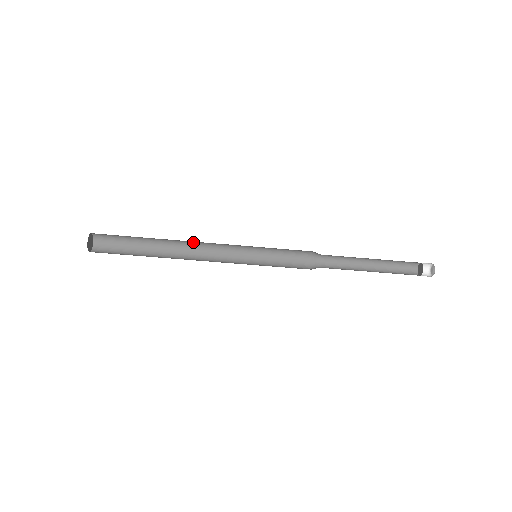
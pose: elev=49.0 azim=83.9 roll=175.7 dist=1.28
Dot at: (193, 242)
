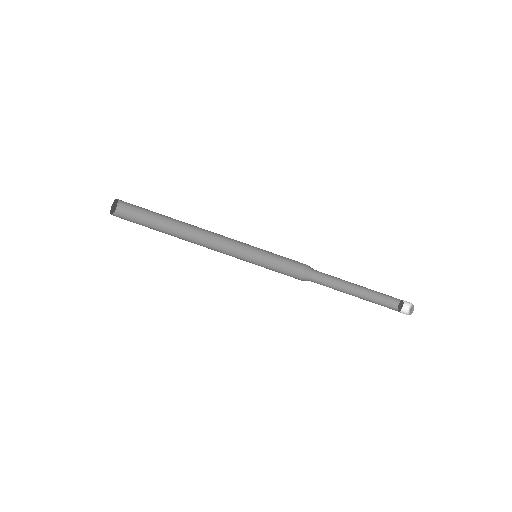
Dot at: (203, 232)
